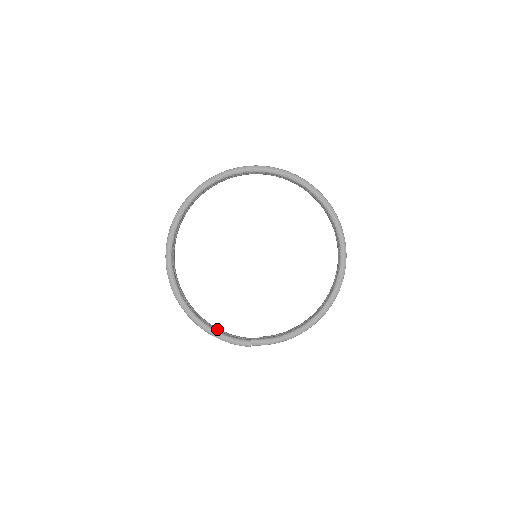
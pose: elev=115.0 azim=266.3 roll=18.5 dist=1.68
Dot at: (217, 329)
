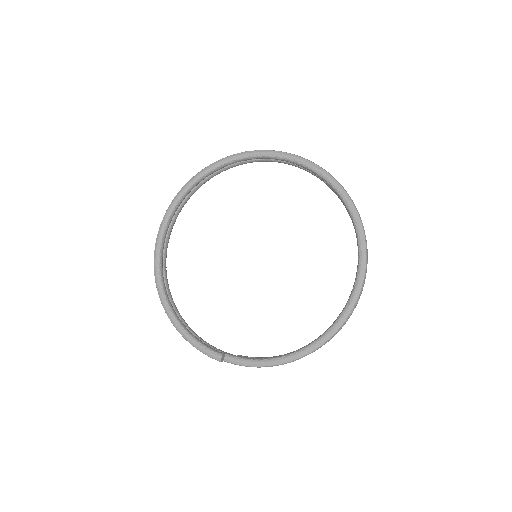
Dot at: (192, 331)
